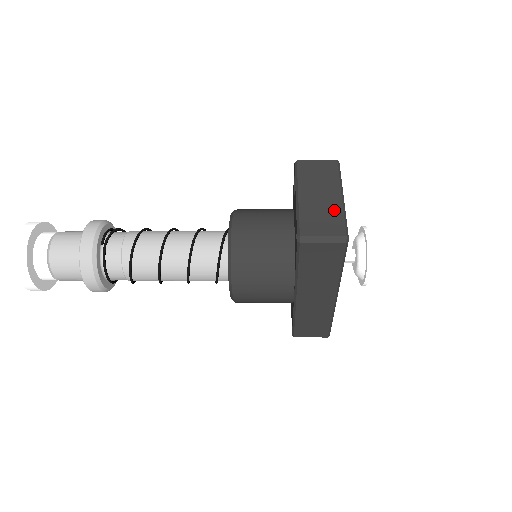
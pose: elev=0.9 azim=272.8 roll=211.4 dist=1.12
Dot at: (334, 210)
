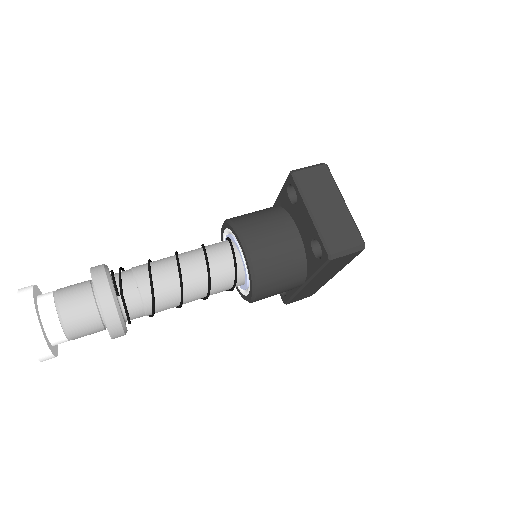
Dot at: (346, 220)
